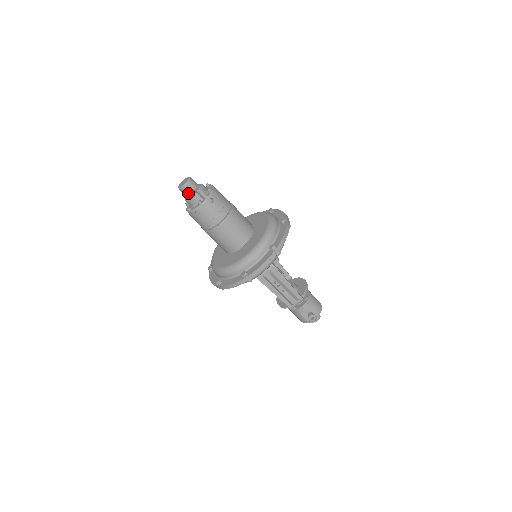
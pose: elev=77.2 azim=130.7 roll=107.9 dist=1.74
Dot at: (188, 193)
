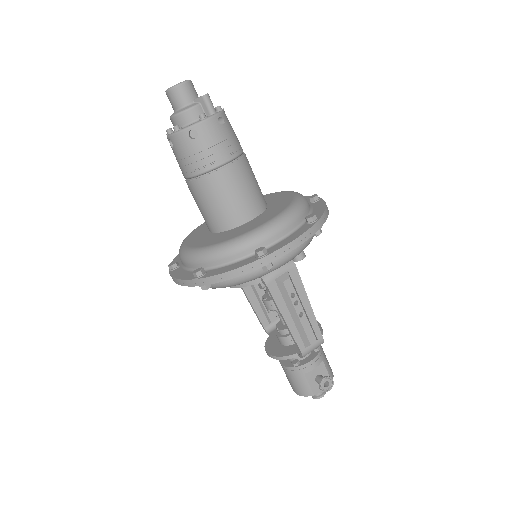
Dot at: (183, 100)
